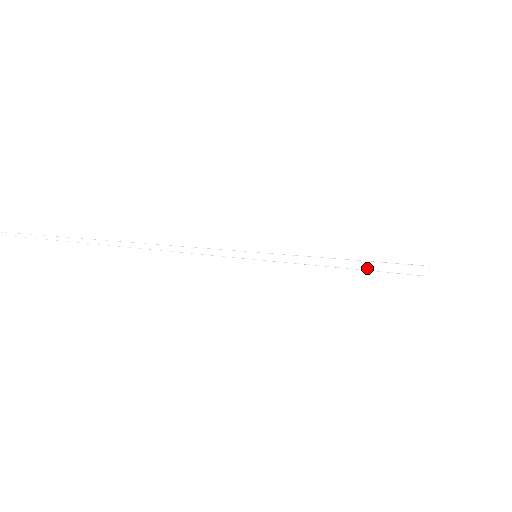
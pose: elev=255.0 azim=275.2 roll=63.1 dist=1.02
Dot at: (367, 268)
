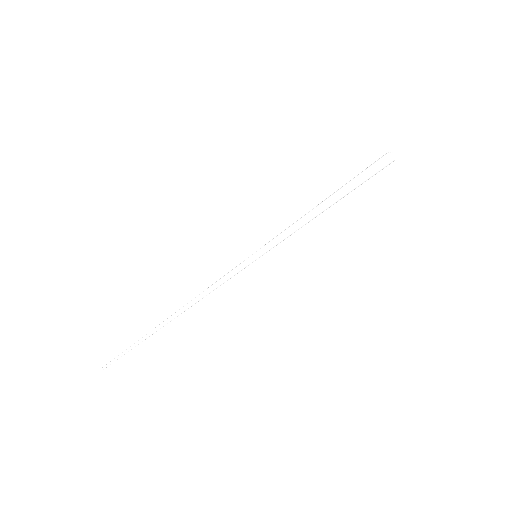
Dot at: occluded
